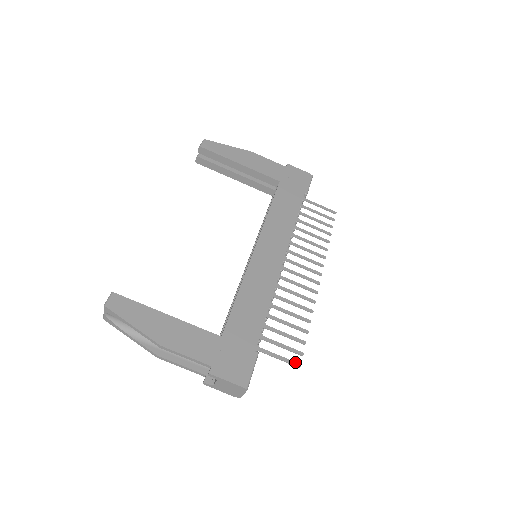
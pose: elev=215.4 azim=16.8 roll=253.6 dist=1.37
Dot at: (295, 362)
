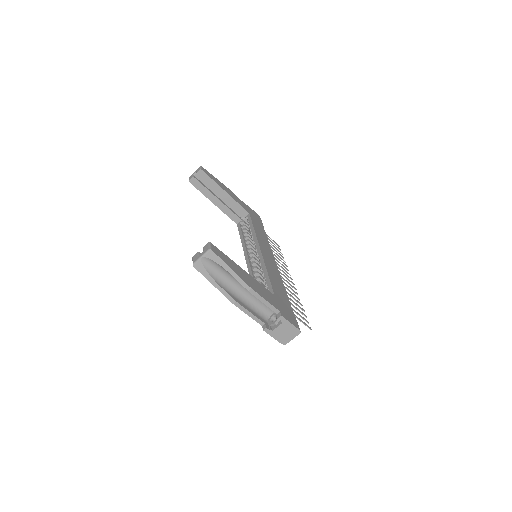
Dot at: (308, 326)
